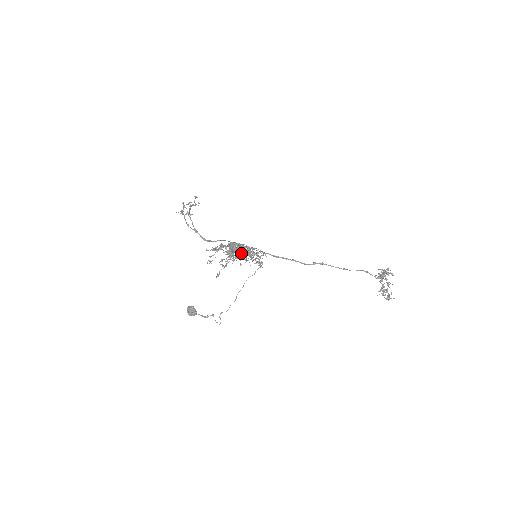
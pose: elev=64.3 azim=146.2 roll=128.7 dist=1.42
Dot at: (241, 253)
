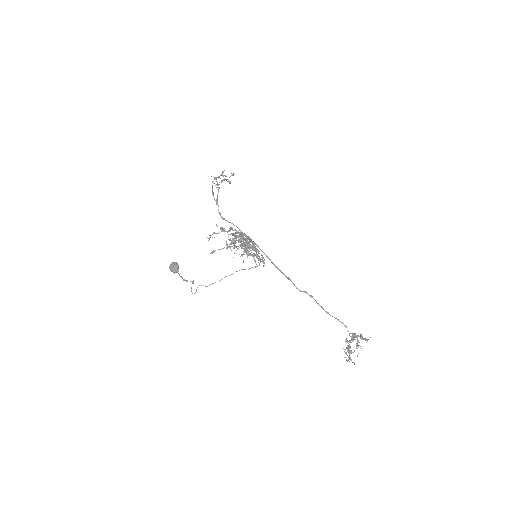
Dot at: occluded
